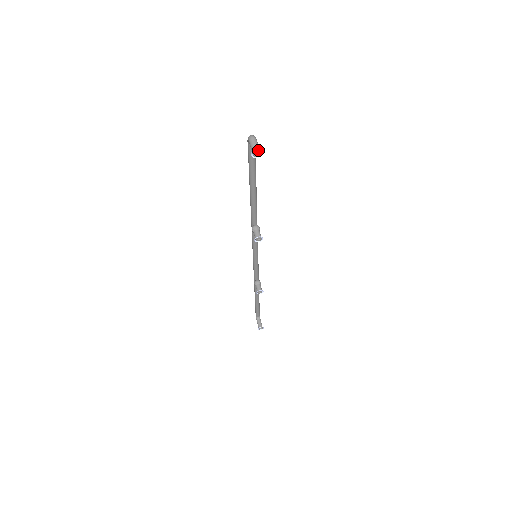
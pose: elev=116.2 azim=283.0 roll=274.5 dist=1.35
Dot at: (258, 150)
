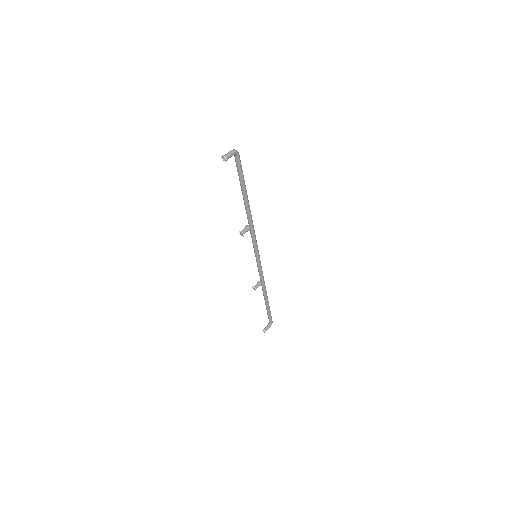
Dot at: (225, 157)
